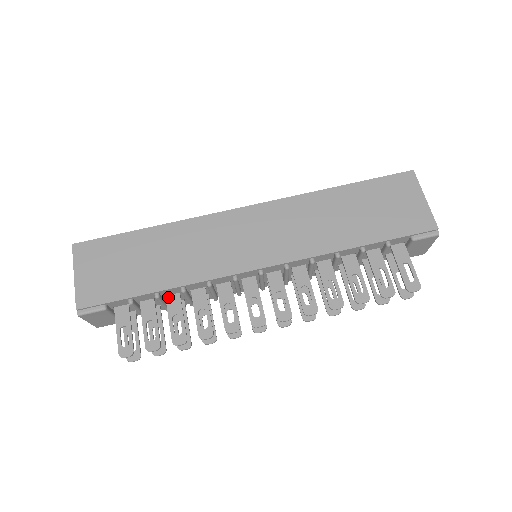
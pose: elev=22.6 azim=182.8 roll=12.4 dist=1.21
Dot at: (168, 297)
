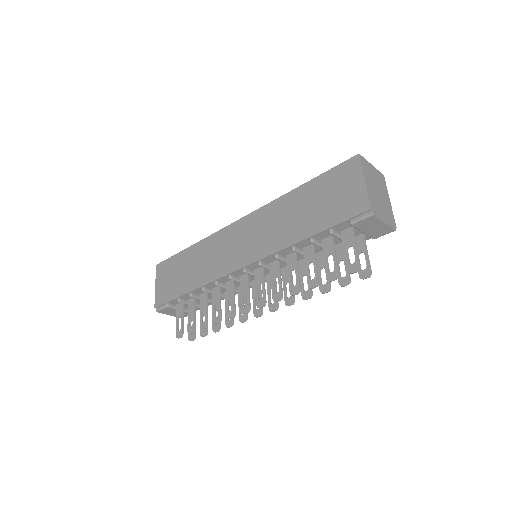
Dot at: (201, 295)
